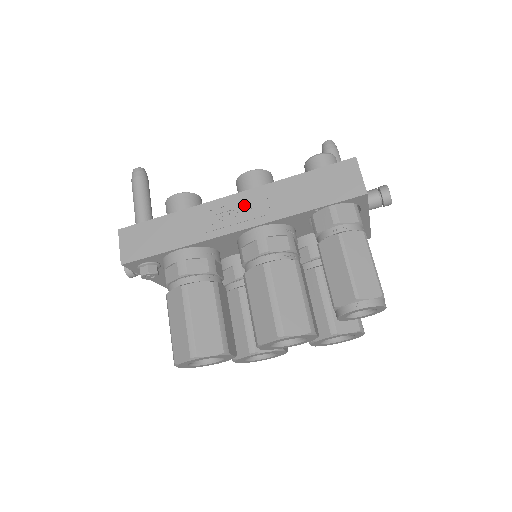
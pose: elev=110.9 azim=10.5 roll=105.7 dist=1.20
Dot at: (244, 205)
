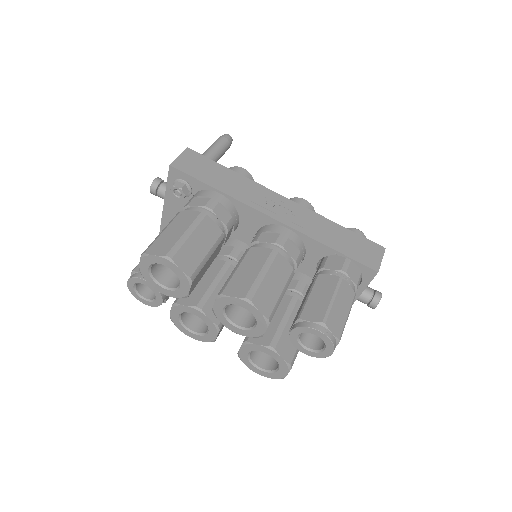
Dot at: (290, 209)
